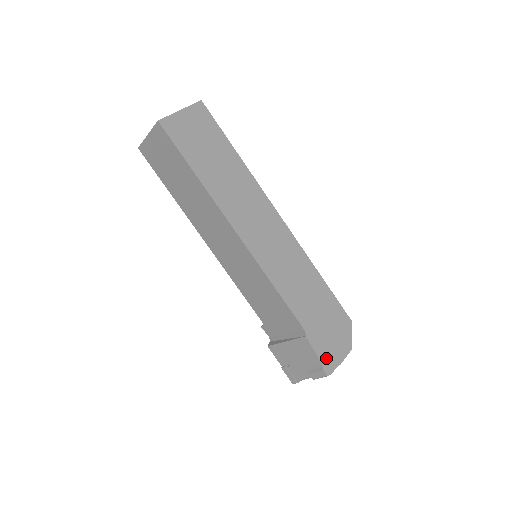
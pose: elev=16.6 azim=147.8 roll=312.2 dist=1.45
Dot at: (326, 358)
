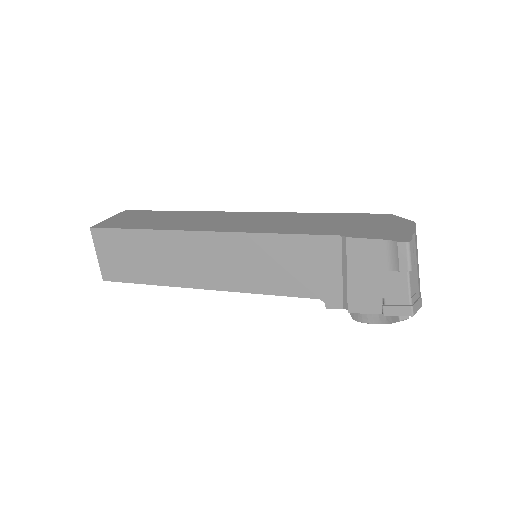
Dot at: (390, 236)
